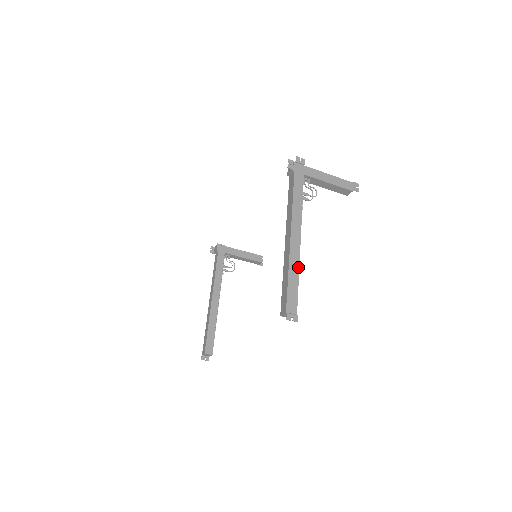
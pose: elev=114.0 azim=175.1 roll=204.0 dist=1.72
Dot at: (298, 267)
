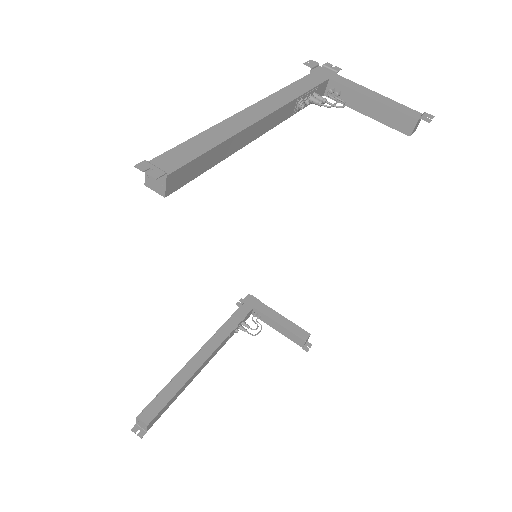
Dot at: (232, 134)
